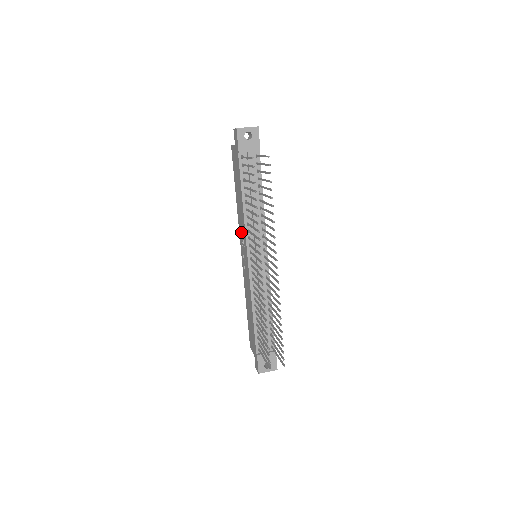
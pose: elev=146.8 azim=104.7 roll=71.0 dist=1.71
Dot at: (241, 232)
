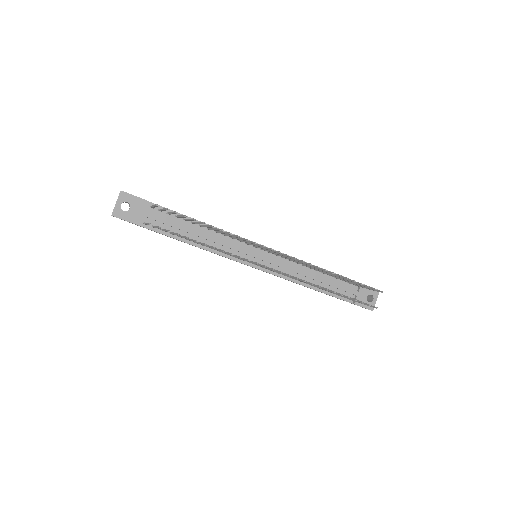
Dot at: occluded
